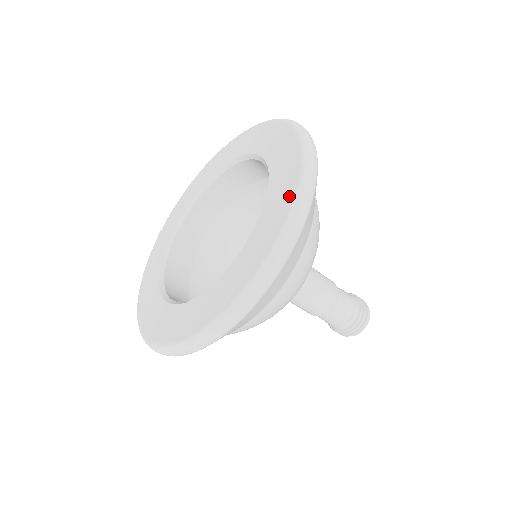
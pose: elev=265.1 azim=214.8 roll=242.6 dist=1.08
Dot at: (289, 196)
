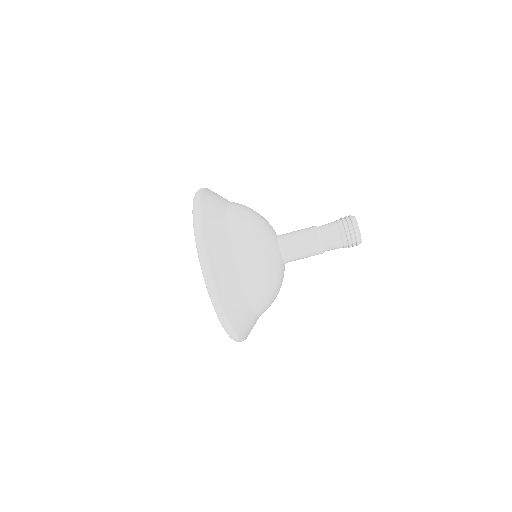
Dot at: occluded
